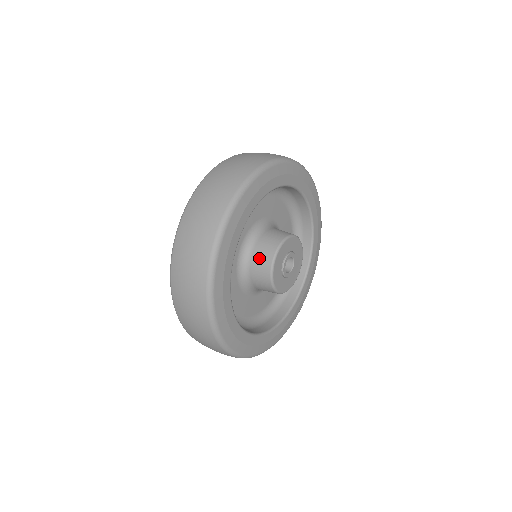
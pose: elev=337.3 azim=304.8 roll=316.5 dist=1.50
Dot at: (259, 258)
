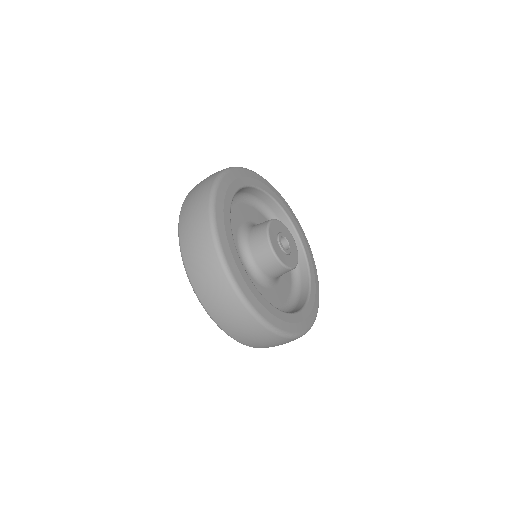
Dot at: (260, 223)
